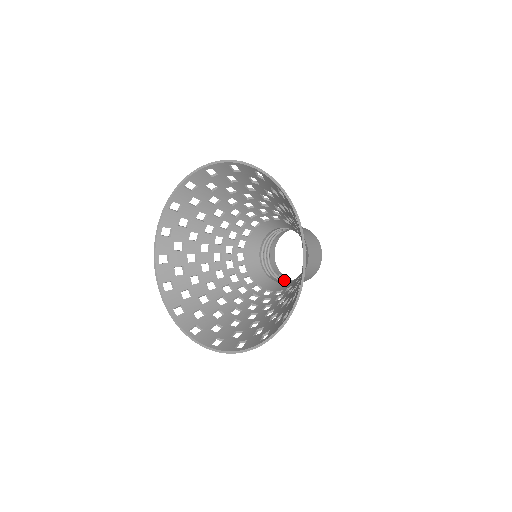
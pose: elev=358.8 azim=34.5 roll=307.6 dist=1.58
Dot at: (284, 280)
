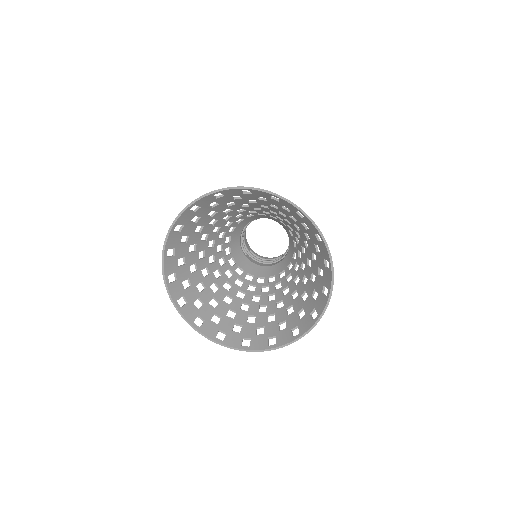
Dot at: (258, 260)
